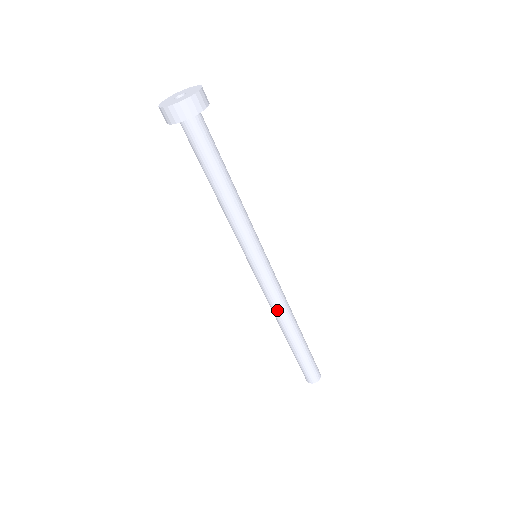
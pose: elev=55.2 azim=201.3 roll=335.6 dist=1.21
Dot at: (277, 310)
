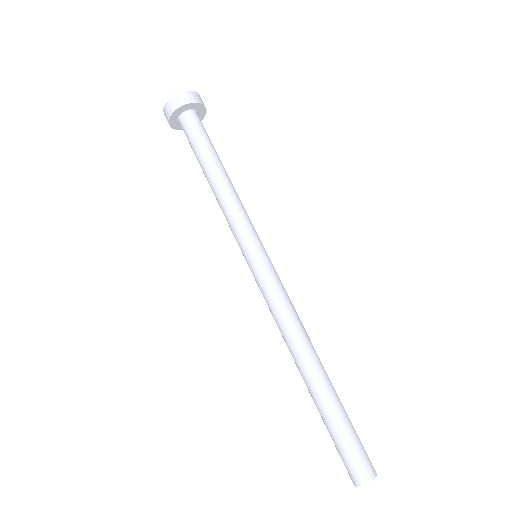
Dot at: (289, 327)
